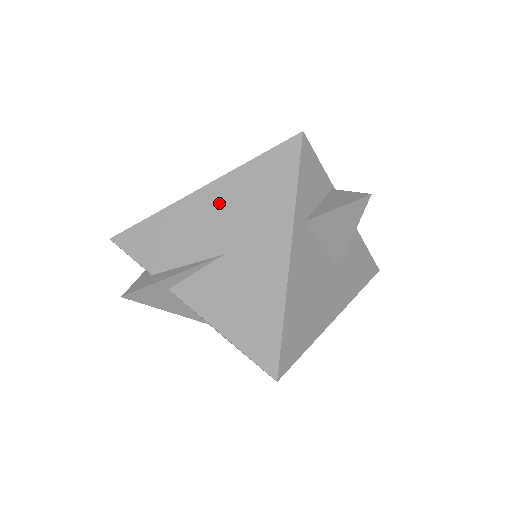
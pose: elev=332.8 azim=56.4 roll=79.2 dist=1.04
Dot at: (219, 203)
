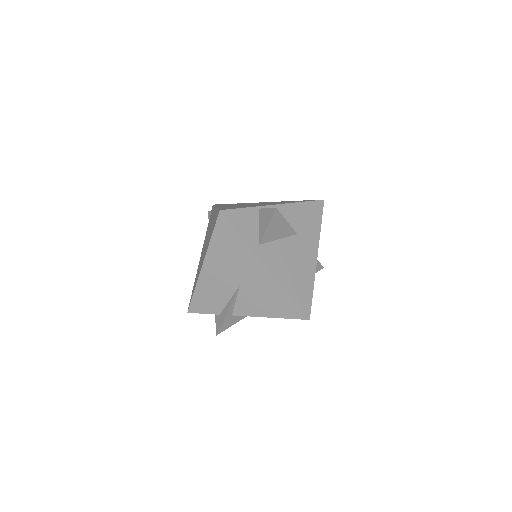
Dot at: (216, 266)
